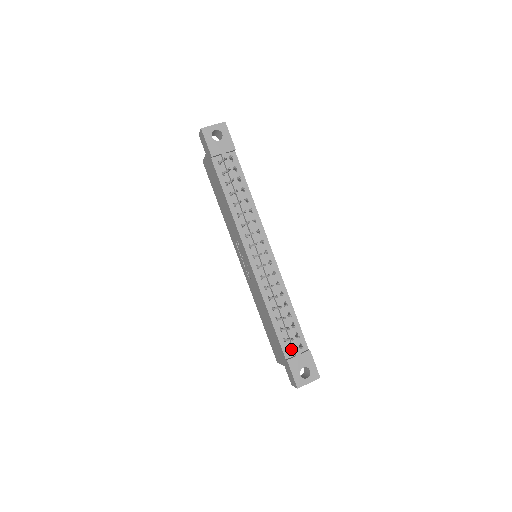
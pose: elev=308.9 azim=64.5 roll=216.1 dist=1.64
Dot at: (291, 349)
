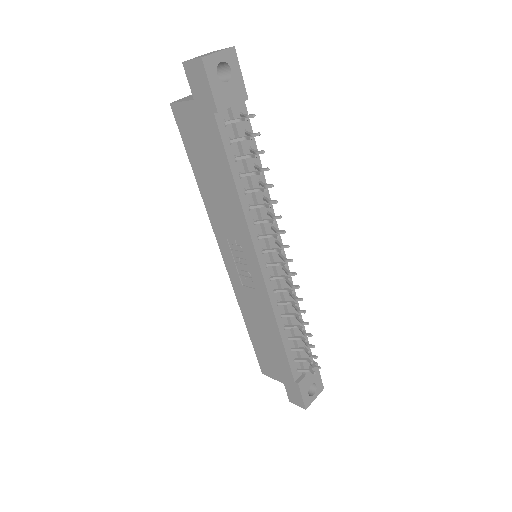
Dot at: (303, 370)
